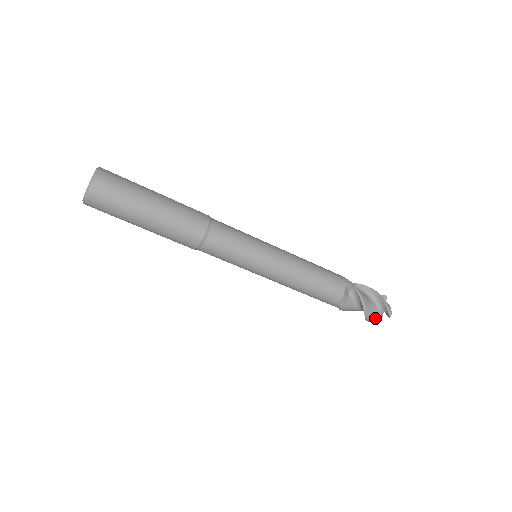
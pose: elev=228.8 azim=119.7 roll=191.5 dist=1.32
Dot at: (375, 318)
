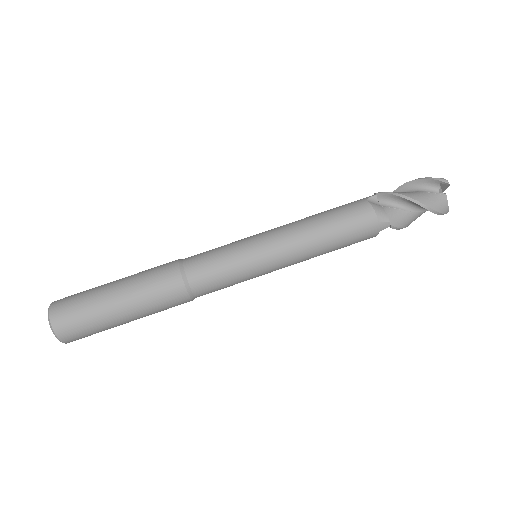
Dot at: (439, 202)
